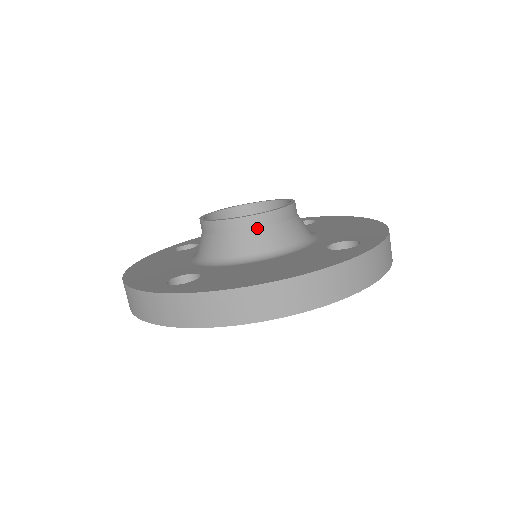
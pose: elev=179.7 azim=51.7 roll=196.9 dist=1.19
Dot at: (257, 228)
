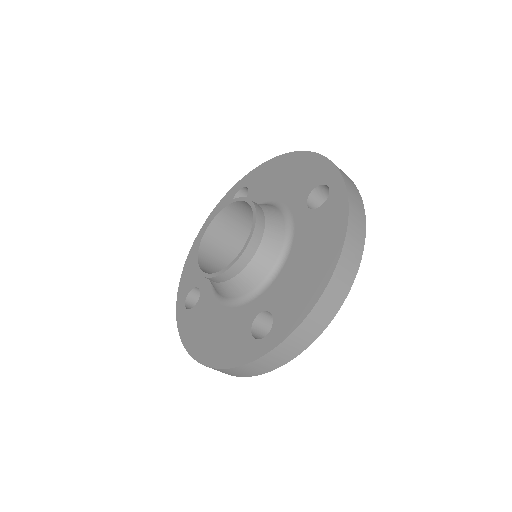
Dot at: (214, 282)
